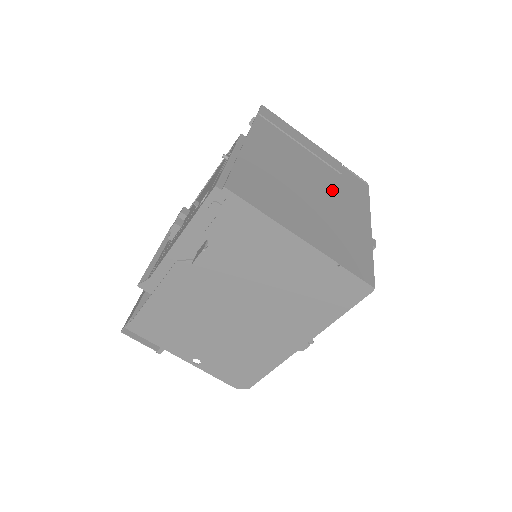
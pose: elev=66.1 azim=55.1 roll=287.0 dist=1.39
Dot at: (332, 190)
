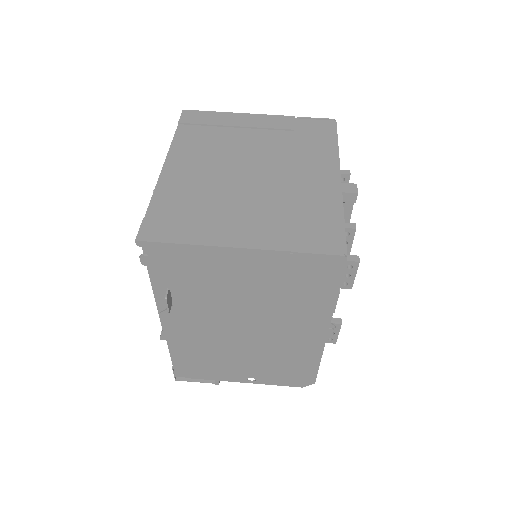
Dot at: (281, 159)
